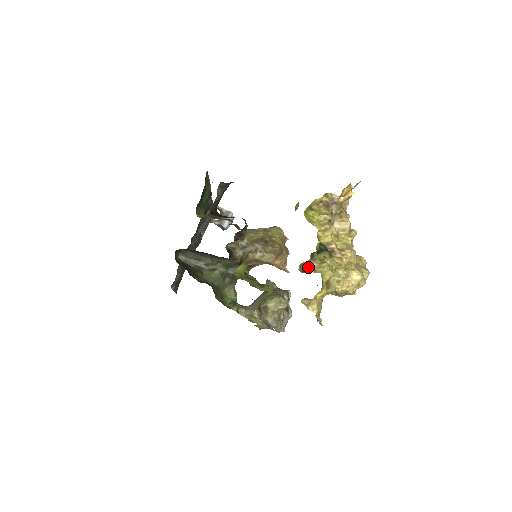
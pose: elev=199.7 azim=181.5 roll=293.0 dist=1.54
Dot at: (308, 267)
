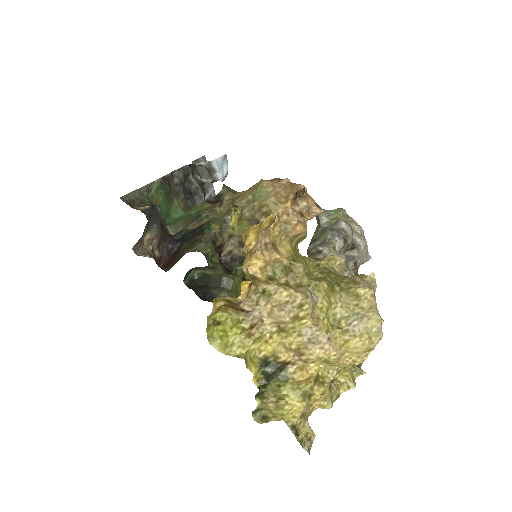
Dot at: (265, 409)
